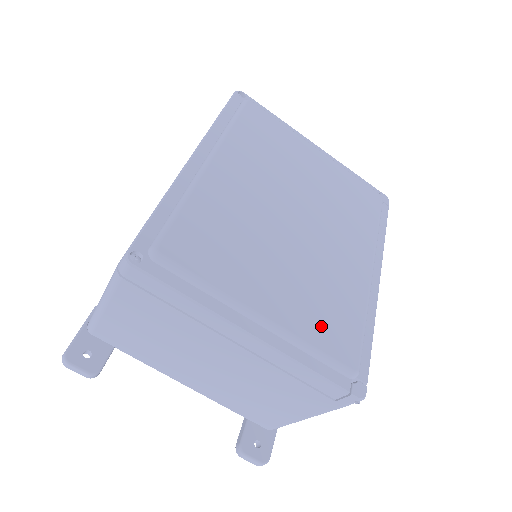
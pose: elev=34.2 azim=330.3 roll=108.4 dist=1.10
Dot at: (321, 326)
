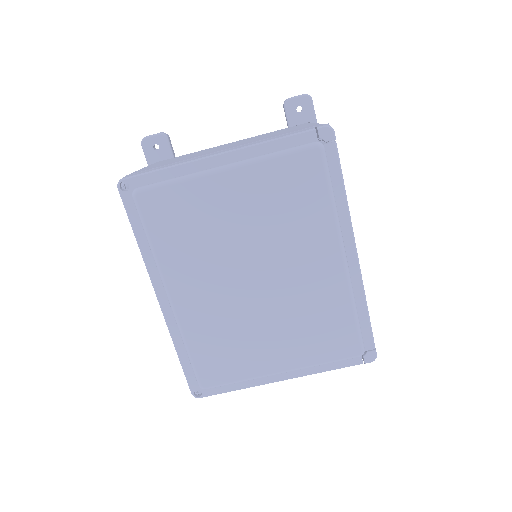
Dot at: (322, 346)
